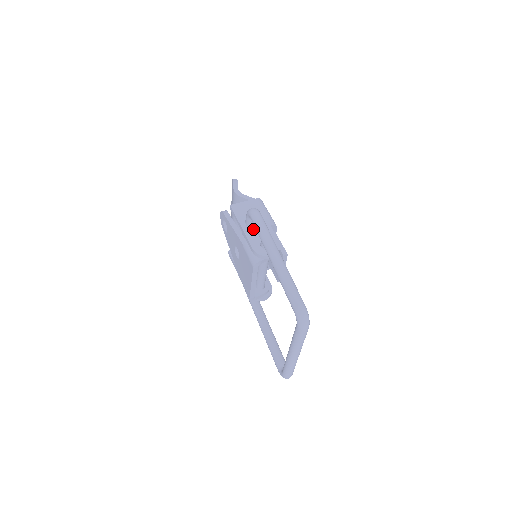
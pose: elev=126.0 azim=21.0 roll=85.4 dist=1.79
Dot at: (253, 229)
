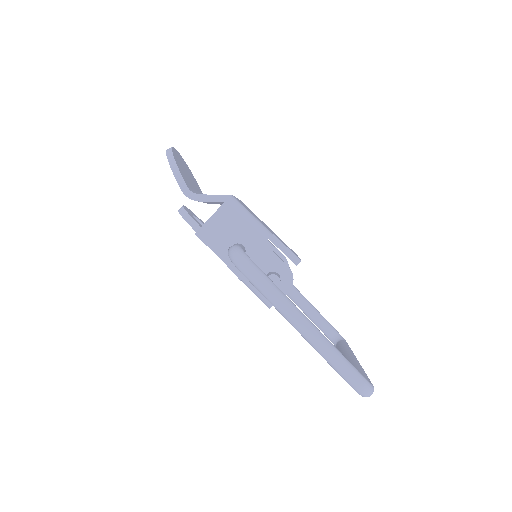
Dot at: occluded
